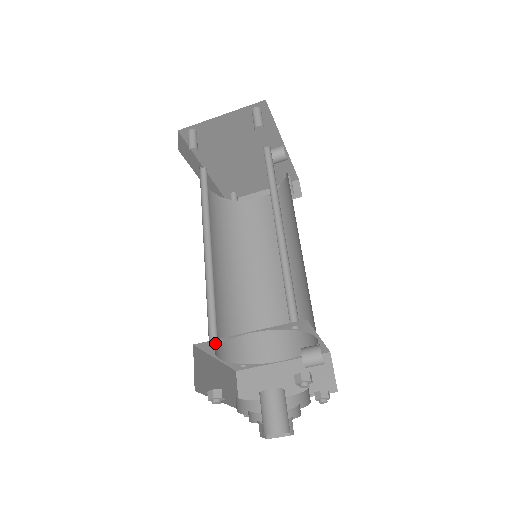
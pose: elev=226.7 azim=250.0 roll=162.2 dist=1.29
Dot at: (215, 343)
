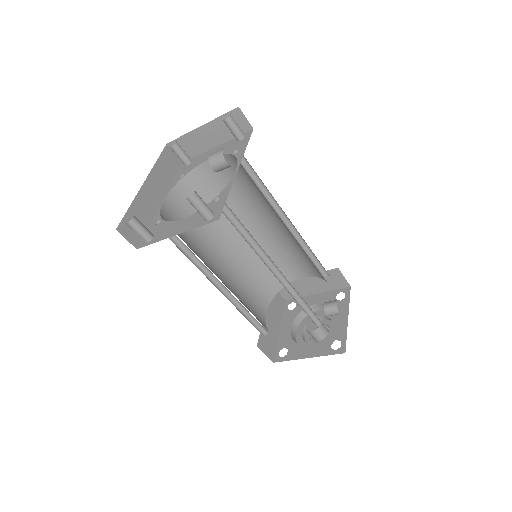
Dot at: occluded
